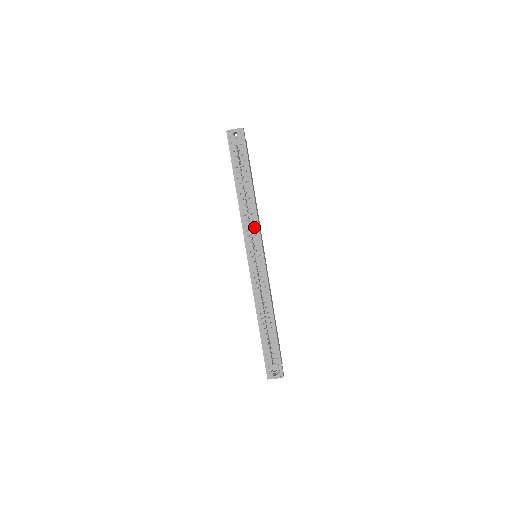
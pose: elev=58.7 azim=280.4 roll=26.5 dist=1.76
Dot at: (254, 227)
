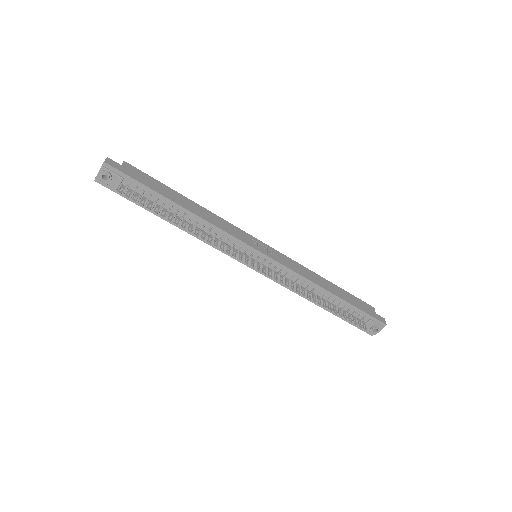
Dot at: (225, 239)
